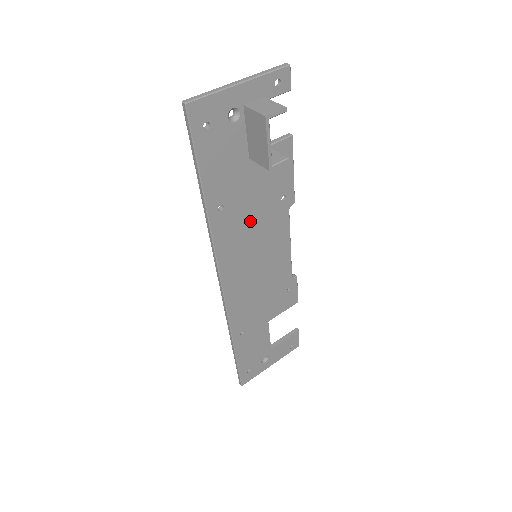
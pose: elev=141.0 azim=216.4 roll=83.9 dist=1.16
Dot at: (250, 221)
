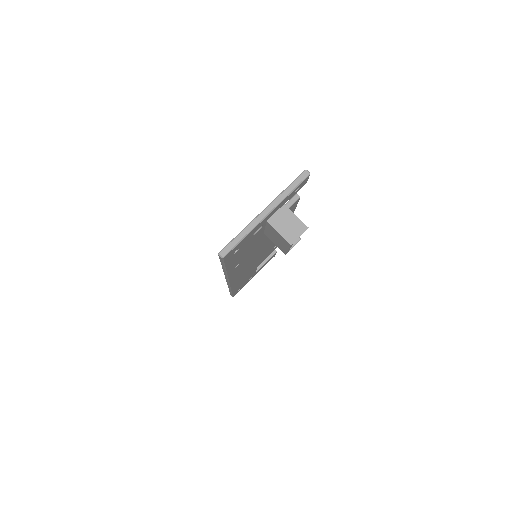
Dot at: (256, 251)
